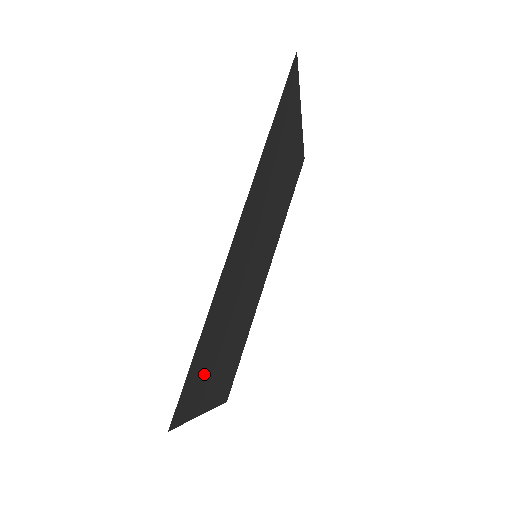
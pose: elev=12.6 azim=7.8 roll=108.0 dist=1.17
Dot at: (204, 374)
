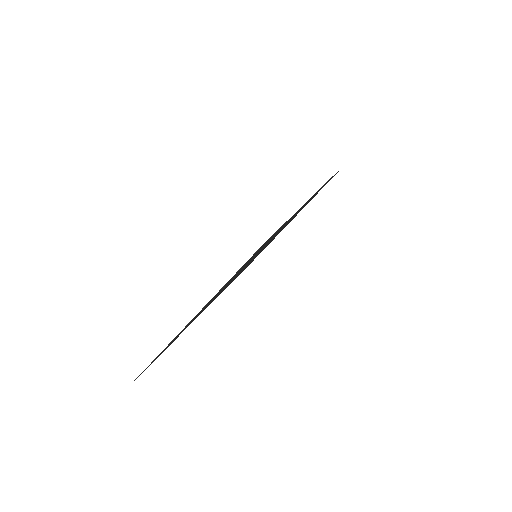
Dot at: occluded
